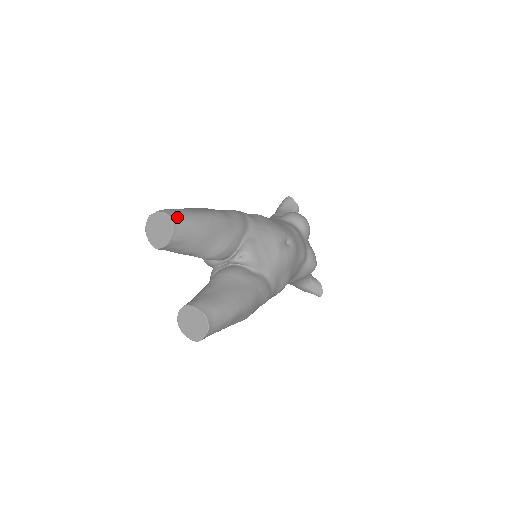
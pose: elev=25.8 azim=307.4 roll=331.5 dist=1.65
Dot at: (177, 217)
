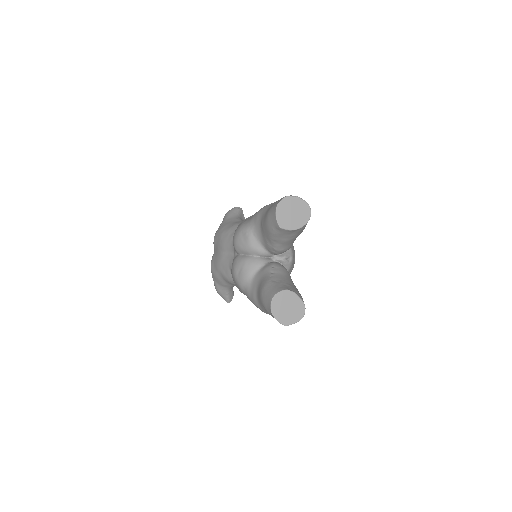
Dot at: occluded
